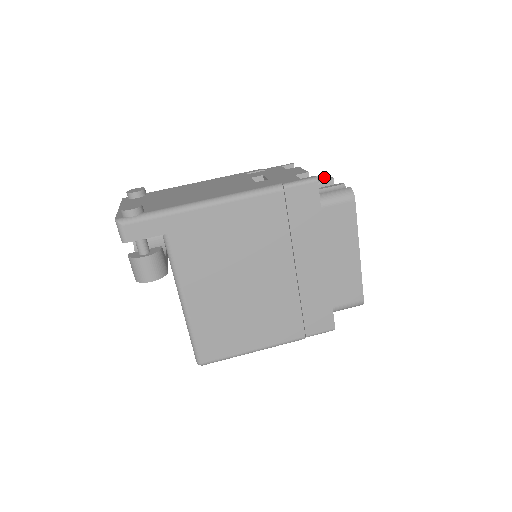
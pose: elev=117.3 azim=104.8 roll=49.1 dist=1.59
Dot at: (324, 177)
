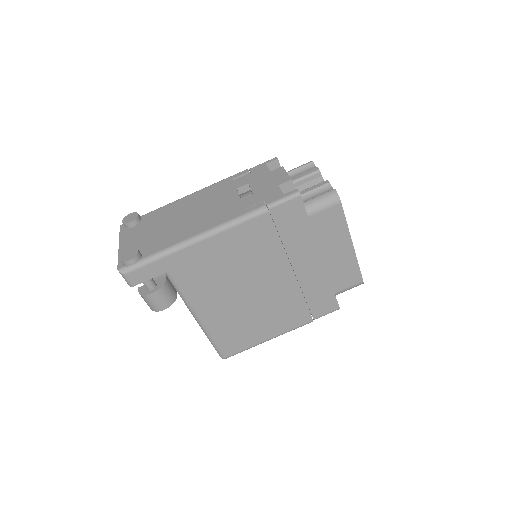
Dot at: (311, 165)
